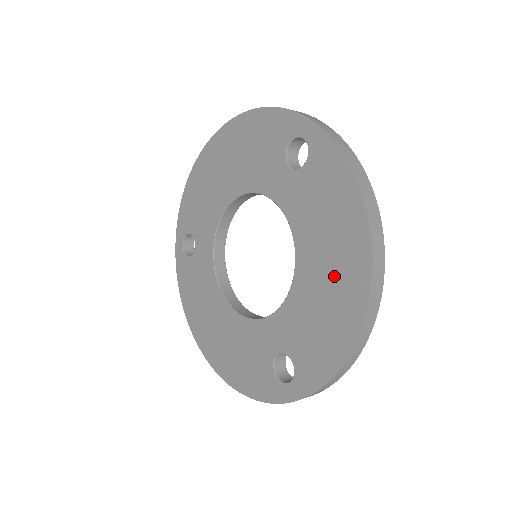
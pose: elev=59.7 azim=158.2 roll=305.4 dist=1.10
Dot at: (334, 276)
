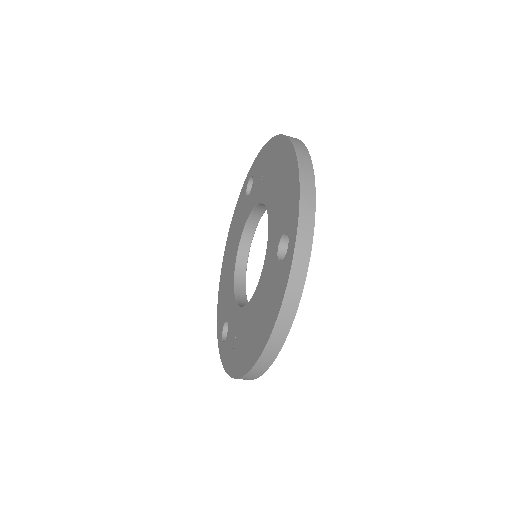
Dot at: (248, 339)
